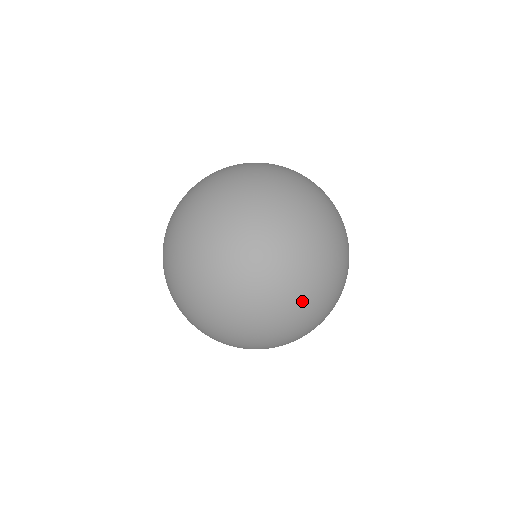
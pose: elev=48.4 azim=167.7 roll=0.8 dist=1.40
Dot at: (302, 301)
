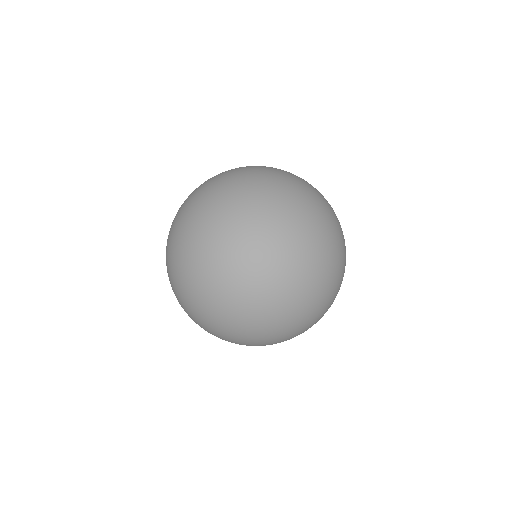
Dot at: (198, 298)
